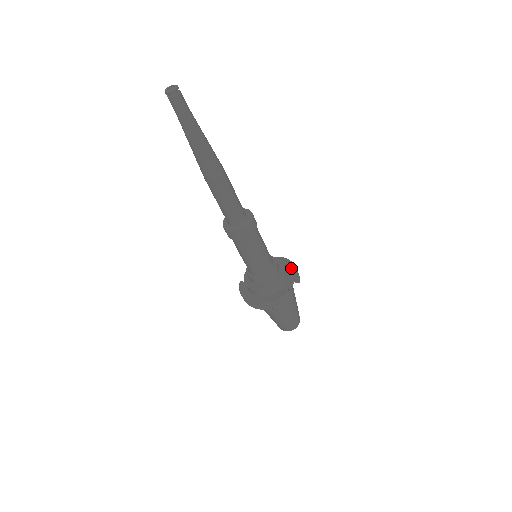
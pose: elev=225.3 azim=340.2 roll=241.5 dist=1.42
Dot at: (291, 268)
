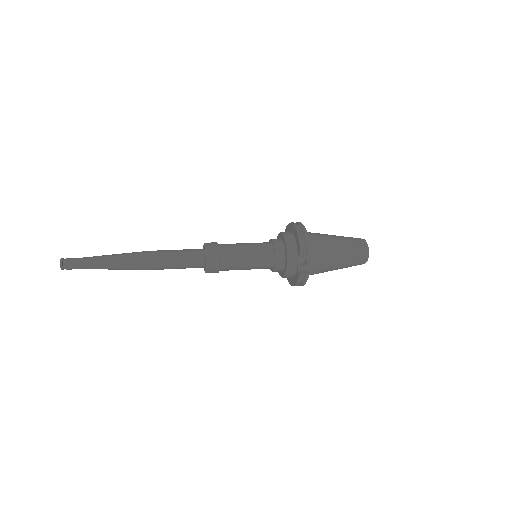
Dot at: (297, 243)
